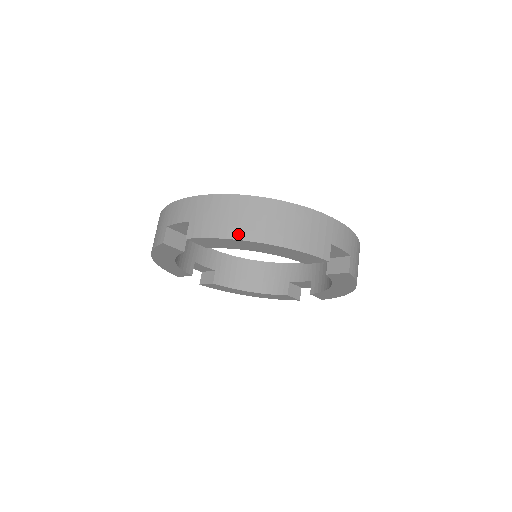
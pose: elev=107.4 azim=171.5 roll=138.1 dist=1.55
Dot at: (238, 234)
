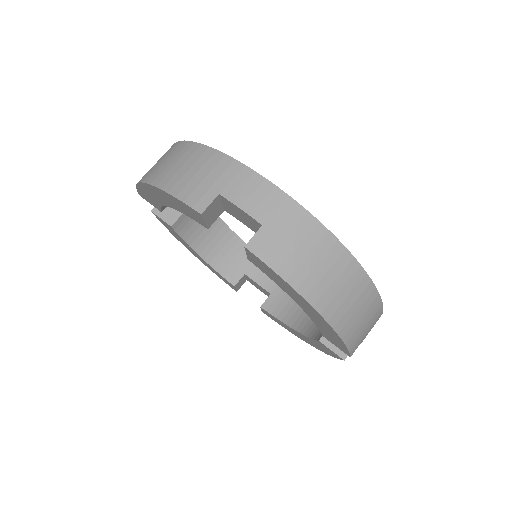
Dot at: (143, 177)
